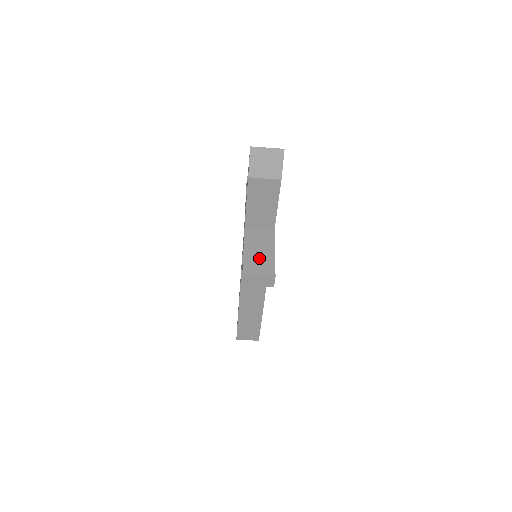
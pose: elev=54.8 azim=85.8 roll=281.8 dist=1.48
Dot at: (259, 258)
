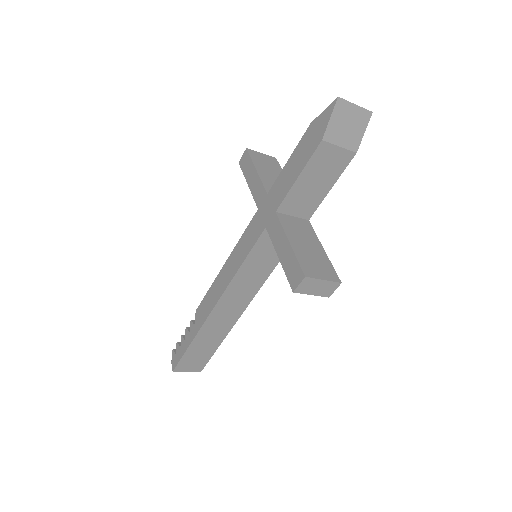
Dot at: (312, 256)
